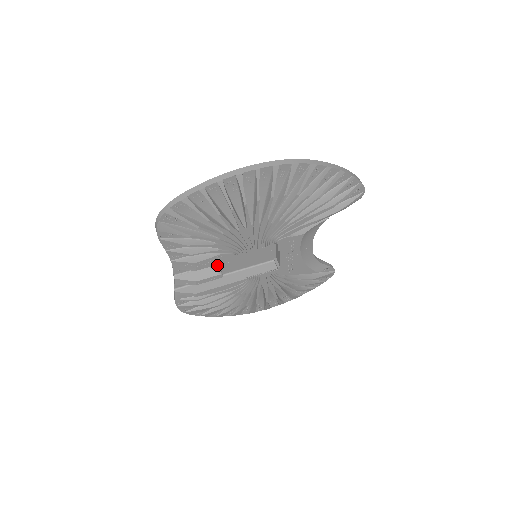
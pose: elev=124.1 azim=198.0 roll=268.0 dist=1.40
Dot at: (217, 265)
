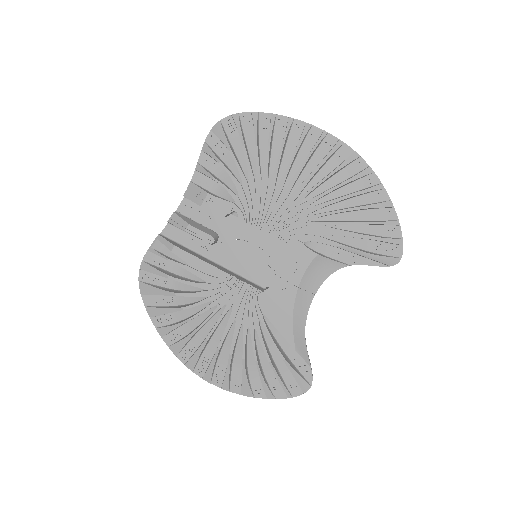
Dot at: (217, 234)
